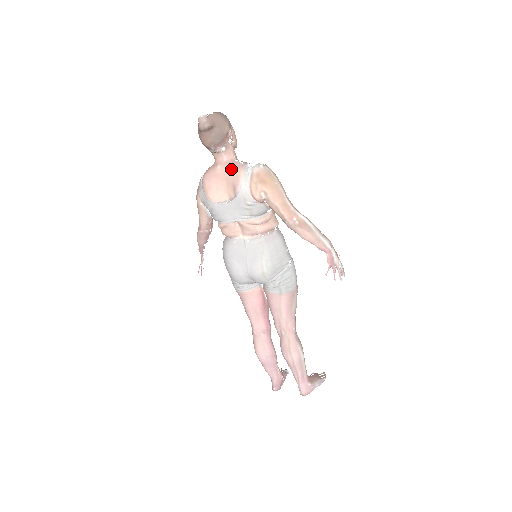
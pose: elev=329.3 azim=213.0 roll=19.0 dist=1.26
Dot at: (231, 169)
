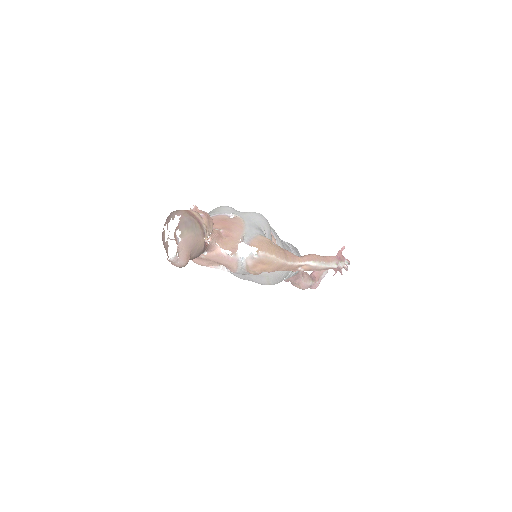
Dot at: (220, 262)
